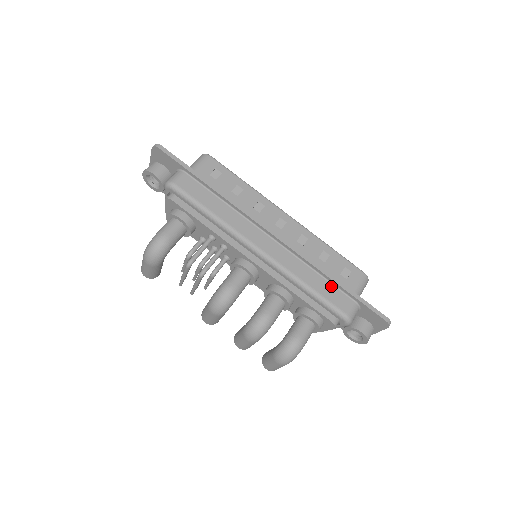
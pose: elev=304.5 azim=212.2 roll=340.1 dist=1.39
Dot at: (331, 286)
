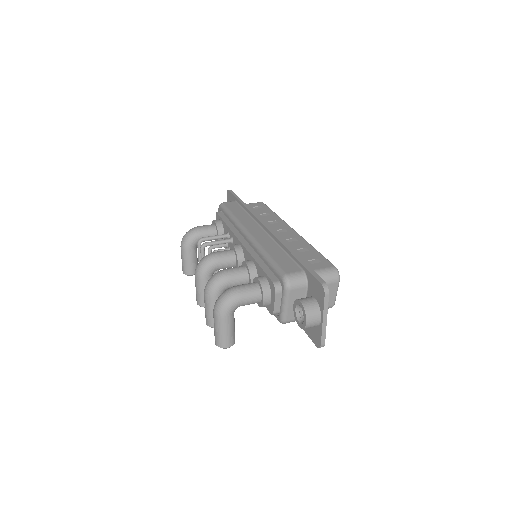
Dot at: (288, 258)
